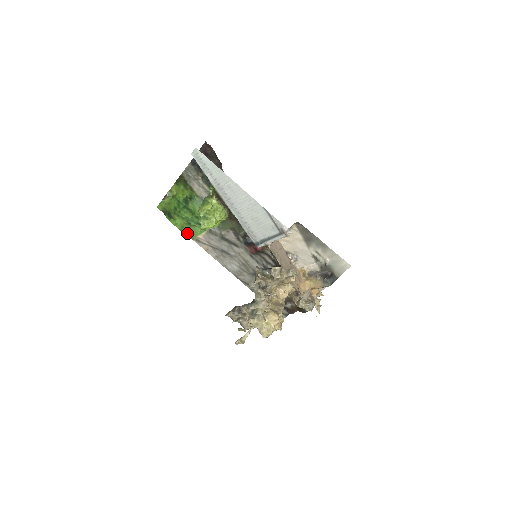
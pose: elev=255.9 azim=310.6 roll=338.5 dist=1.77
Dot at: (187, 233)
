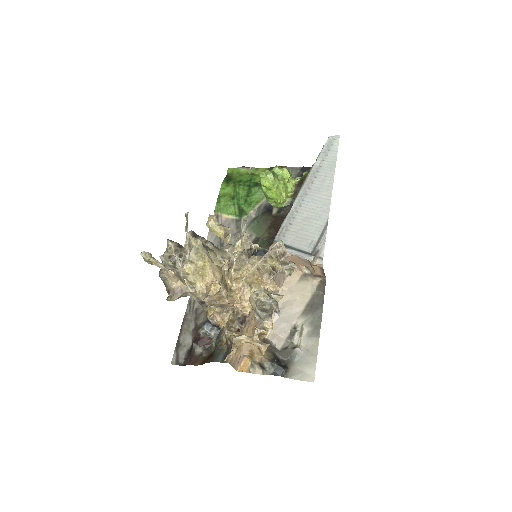
Dot at: (220, 203)
